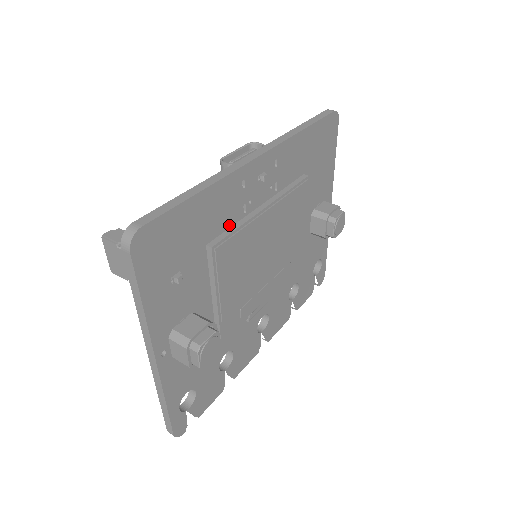
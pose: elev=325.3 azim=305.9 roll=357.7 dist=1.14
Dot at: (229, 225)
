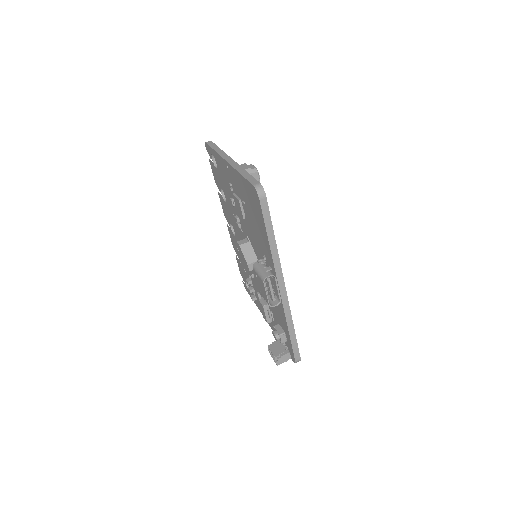
Dot at: occluded
